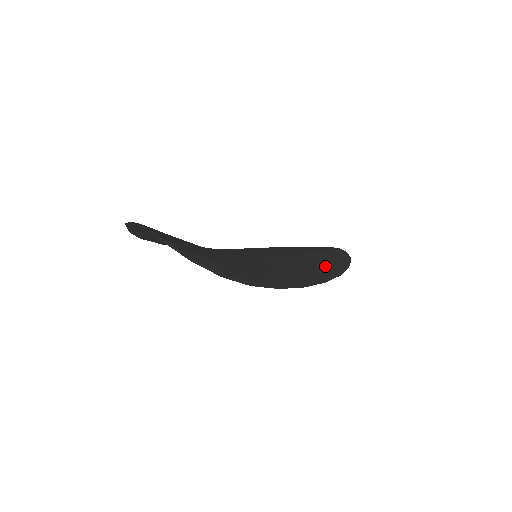
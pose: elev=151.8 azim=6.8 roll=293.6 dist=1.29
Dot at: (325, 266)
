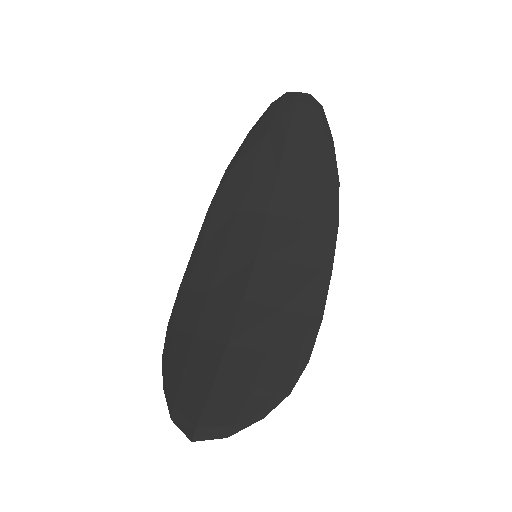
Dot at: (316, 181)
